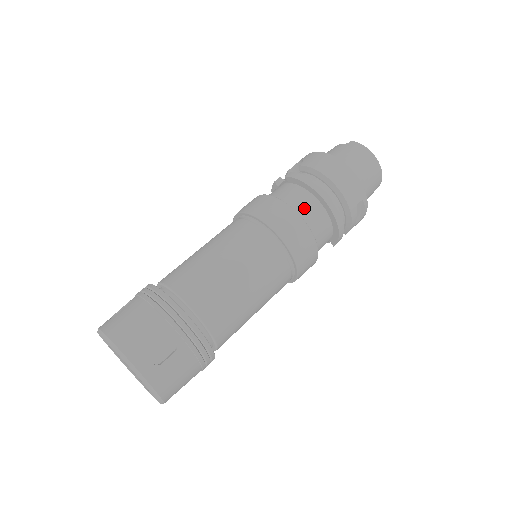
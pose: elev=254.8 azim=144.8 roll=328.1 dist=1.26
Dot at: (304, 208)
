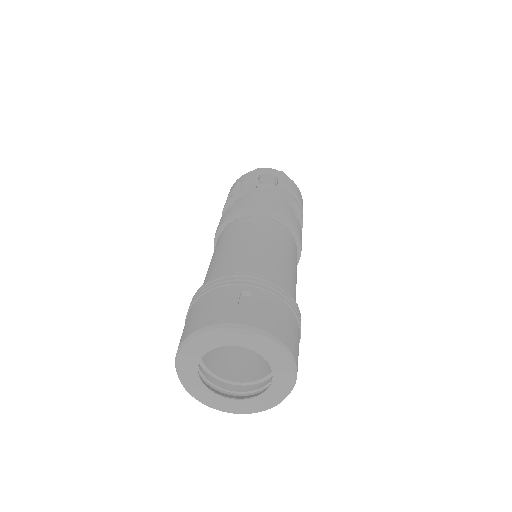
Dot at: occluded
